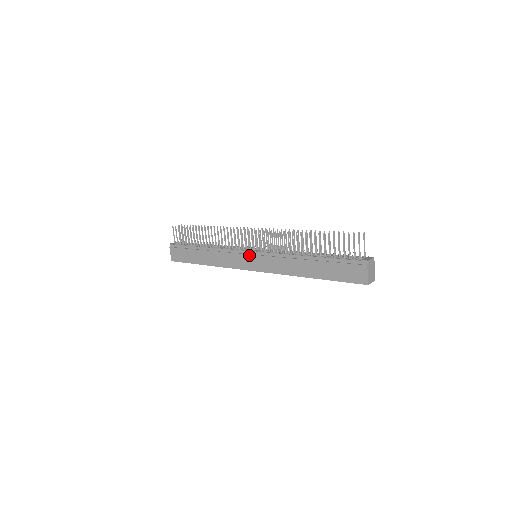
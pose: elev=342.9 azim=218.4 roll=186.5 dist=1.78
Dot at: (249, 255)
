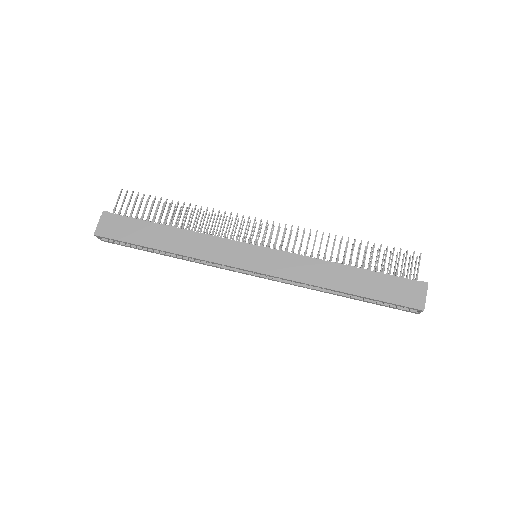
Dot at: (253, 249)
